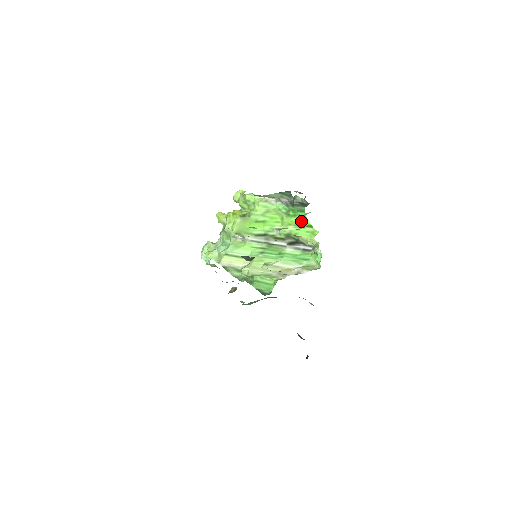
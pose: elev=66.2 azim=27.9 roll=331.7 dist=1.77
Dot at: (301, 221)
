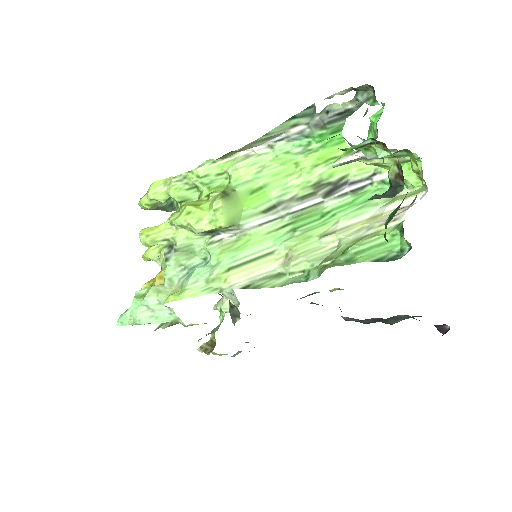
Dot at: (335, 150)
